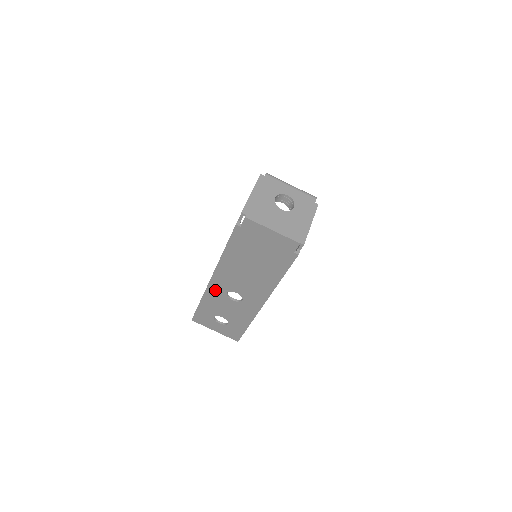
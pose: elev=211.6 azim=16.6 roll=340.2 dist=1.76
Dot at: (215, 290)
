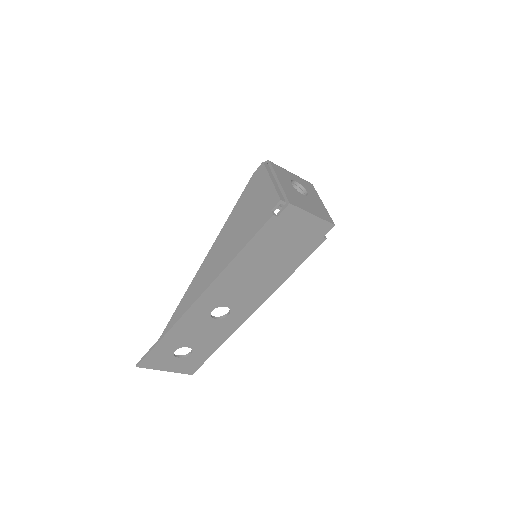
Dot at: (197, 311)
